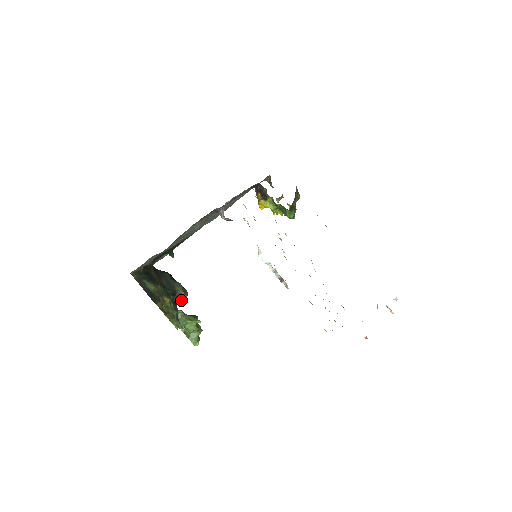
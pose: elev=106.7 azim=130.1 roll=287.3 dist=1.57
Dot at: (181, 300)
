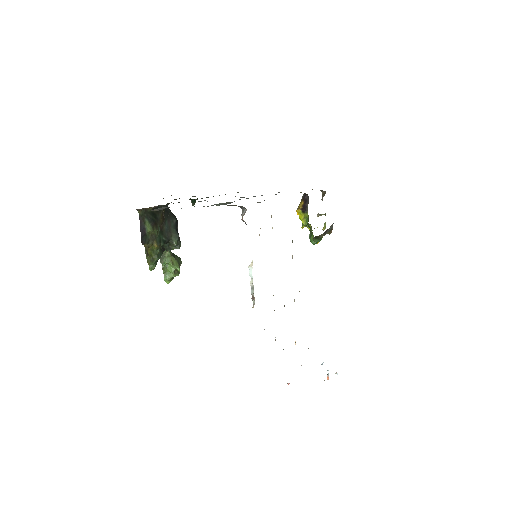
Dot at: (171, 248)
